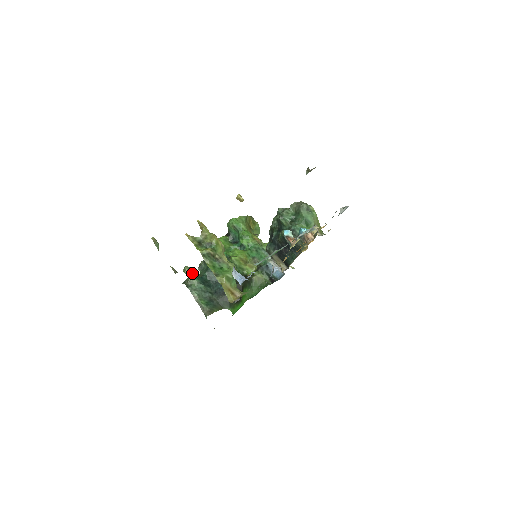
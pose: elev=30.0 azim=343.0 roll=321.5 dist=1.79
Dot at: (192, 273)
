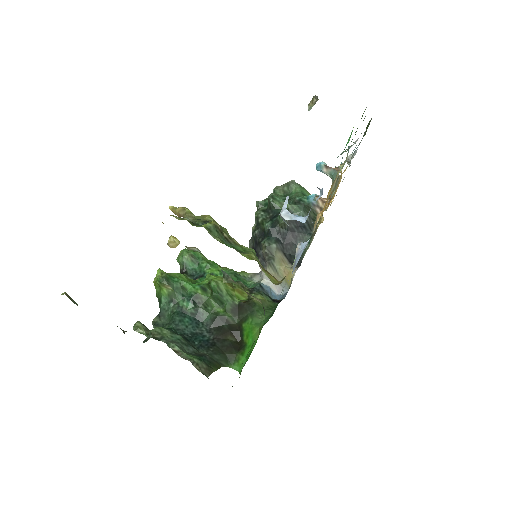
Dot at: (149, 331)
